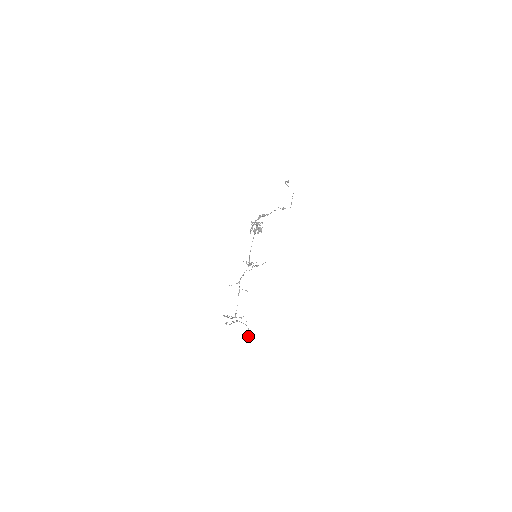
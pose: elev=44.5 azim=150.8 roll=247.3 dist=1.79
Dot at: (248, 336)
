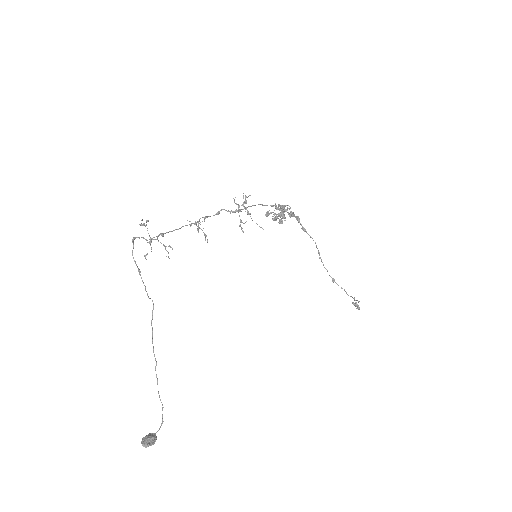
Dot at: (150, 433)
